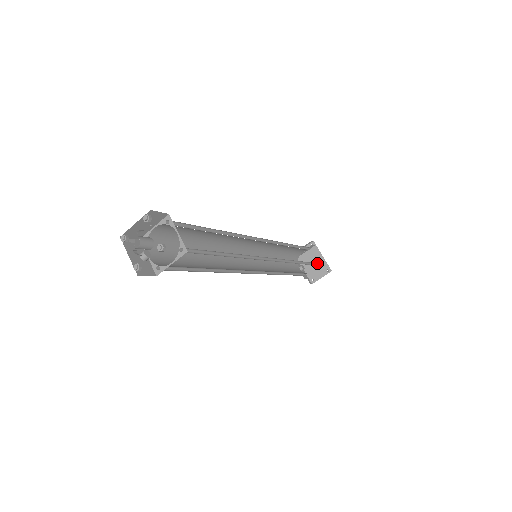
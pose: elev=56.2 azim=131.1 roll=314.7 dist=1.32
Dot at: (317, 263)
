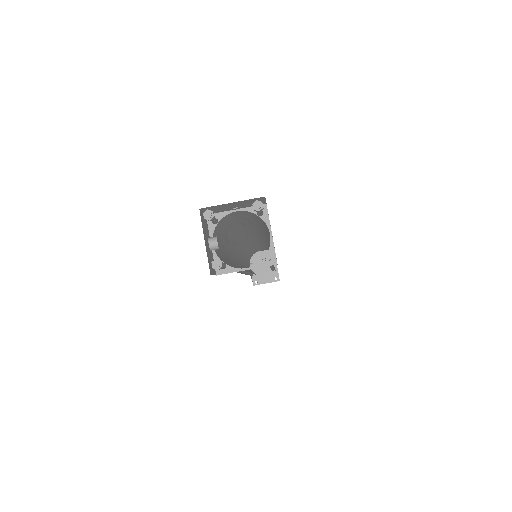
Dot at: occluded
